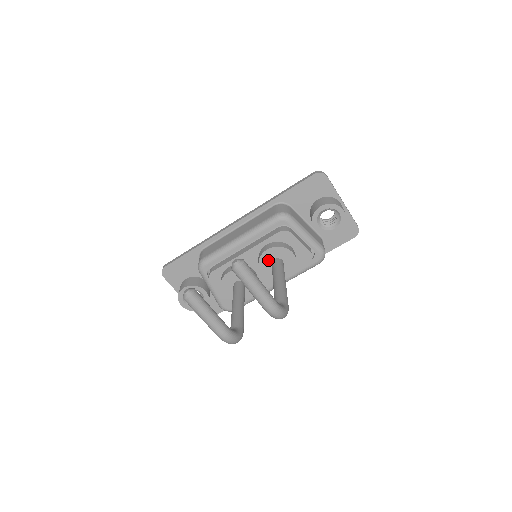
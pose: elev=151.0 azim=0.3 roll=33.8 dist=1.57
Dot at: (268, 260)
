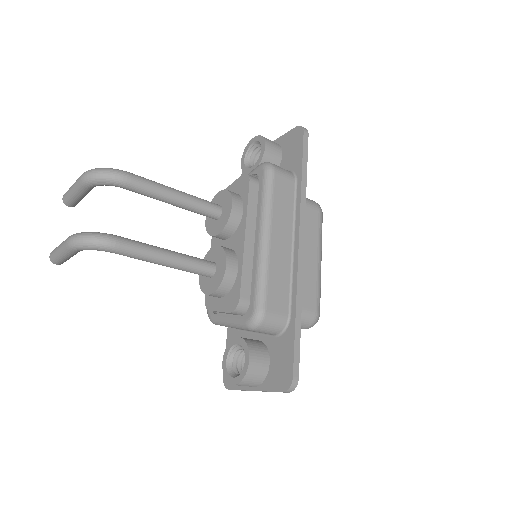
Dot at: (212, 223)
